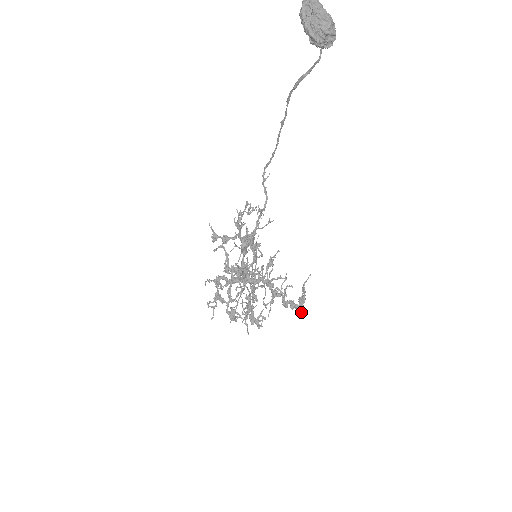
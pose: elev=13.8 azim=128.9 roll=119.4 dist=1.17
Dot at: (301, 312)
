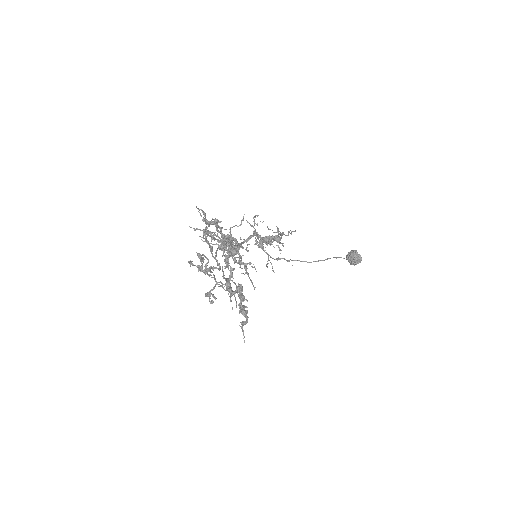
Dot at: (240, 312)
